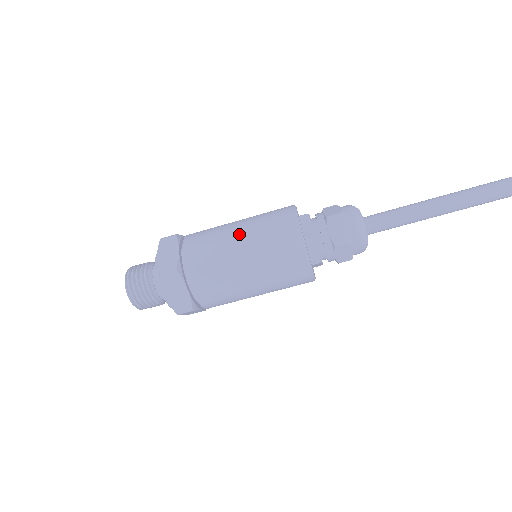
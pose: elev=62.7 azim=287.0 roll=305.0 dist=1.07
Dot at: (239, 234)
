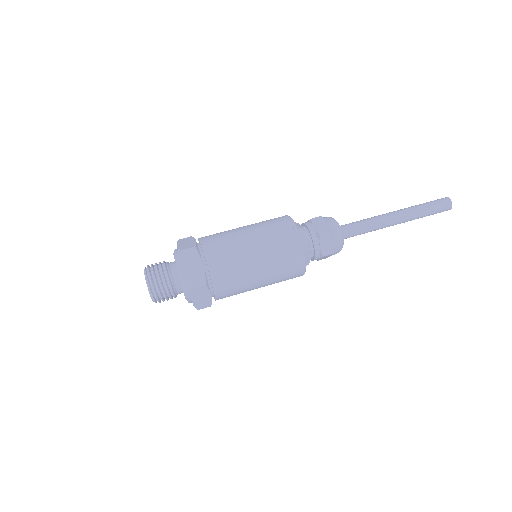
Dot at: (245, 227)
